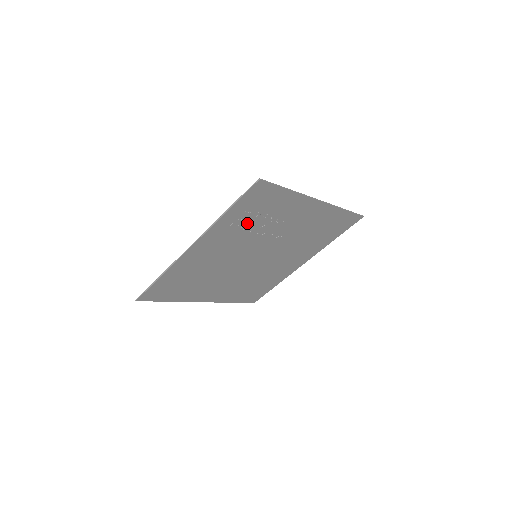
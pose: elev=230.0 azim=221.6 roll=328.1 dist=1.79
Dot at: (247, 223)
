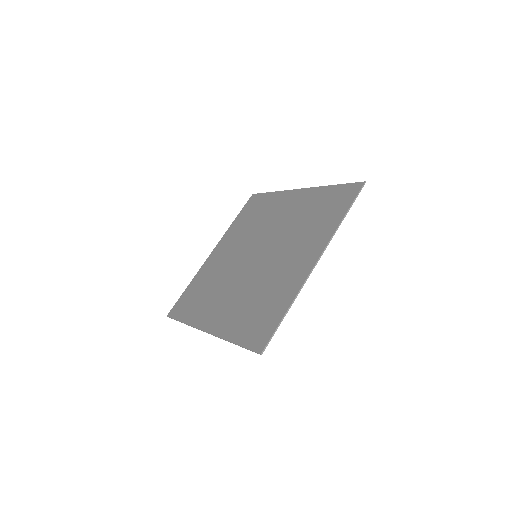
Dot at: (250, 309)
